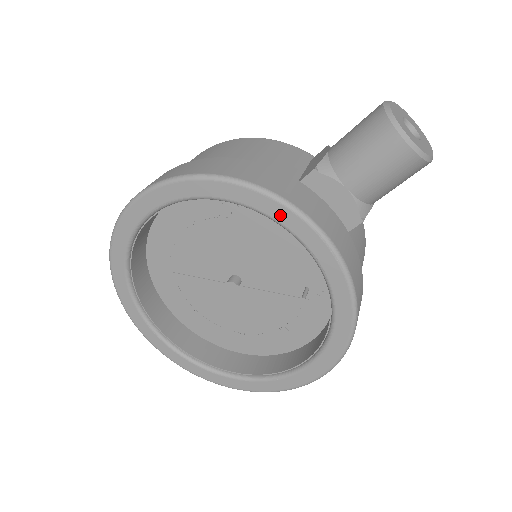
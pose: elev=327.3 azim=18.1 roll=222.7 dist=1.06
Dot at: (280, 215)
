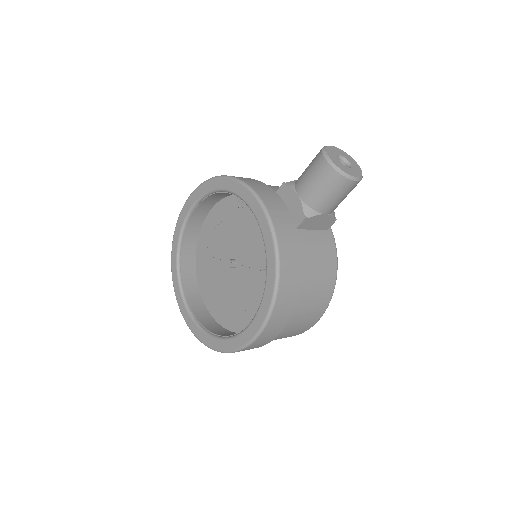
Dot at: (246, 196)
